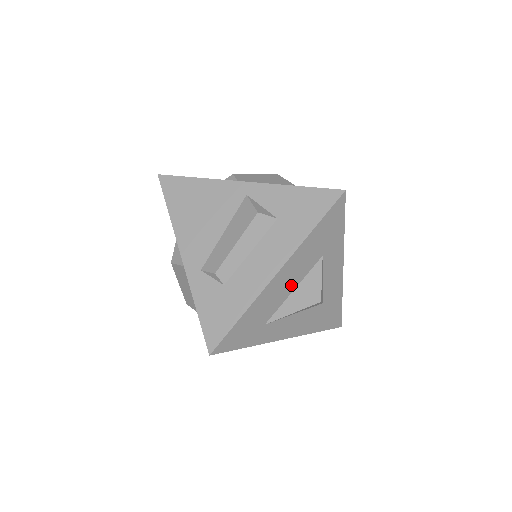
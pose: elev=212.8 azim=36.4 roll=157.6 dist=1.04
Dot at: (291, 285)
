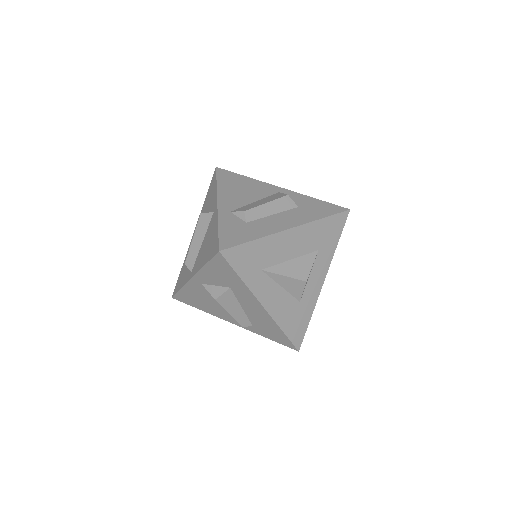
Dot at: (292, 252)
